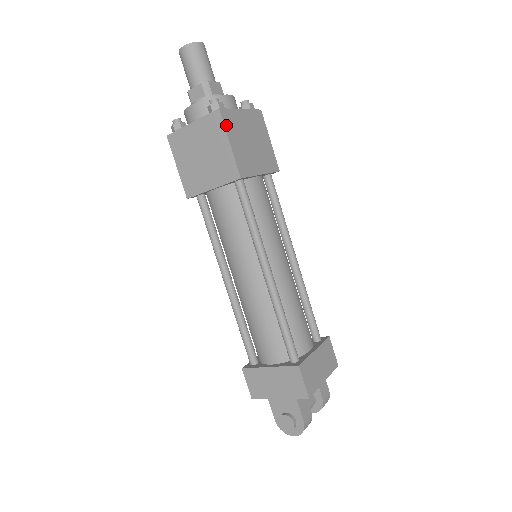
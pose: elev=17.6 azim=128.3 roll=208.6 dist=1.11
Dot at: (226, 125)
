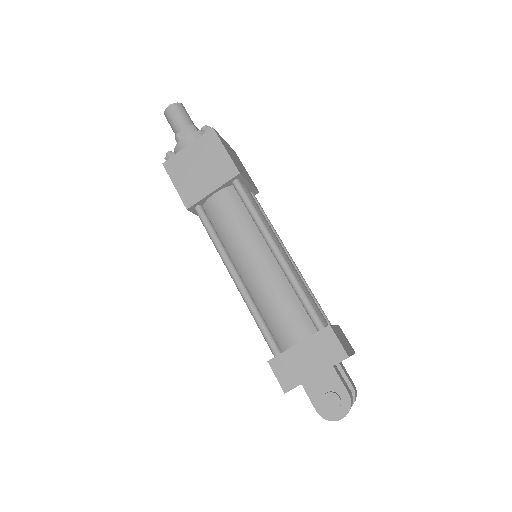
Dot at: (220, 139)
